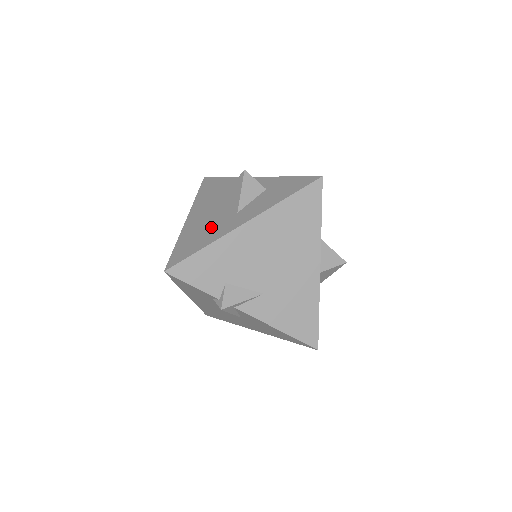
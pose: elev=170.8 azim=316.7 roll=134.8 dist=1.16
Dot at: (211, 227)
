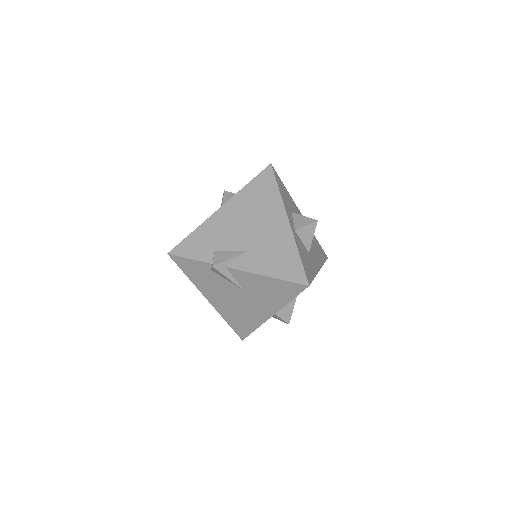
Dot at: occluded
